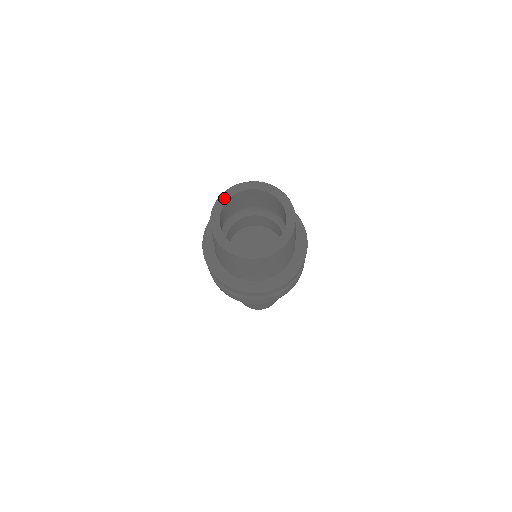
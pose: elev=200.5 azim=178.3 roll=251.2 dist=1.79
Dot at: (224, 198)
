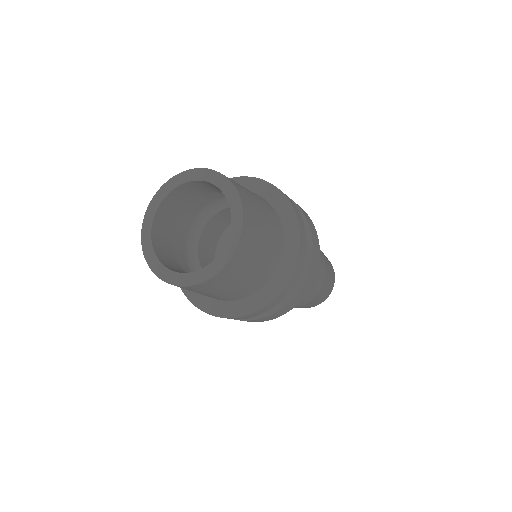
Dot at: (154, 206)
